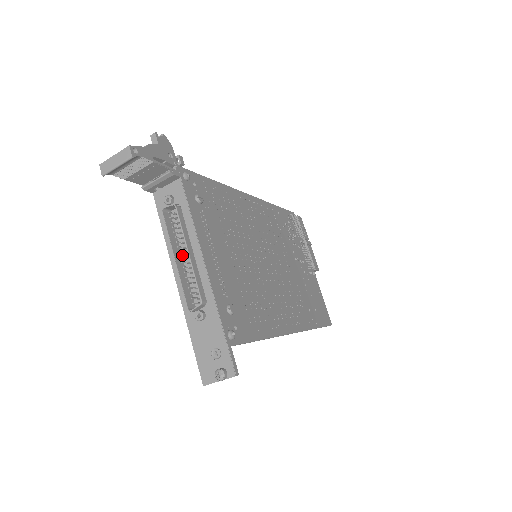
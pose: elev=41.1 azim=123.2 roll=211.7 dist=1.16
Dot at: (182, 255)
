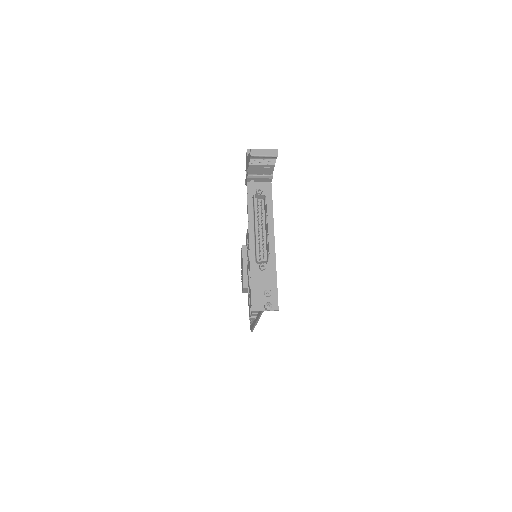
Dot at: occluded
